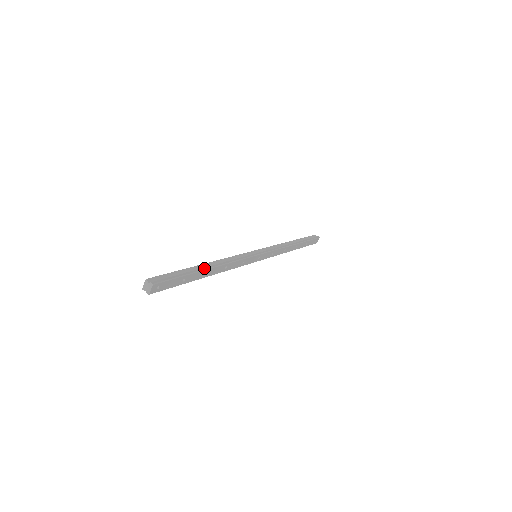
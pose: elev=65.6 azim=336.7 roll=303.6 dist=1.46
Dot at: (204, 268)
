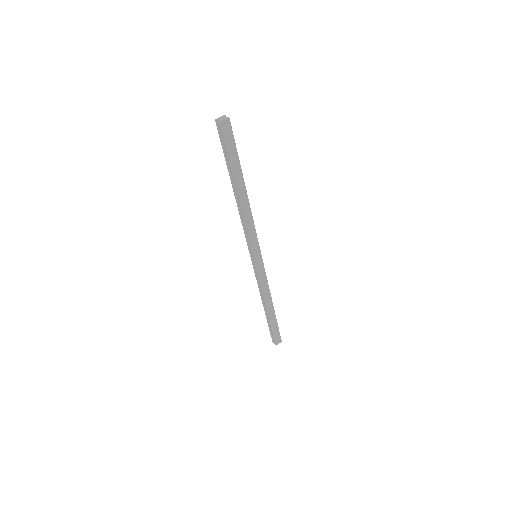
Dot at: occluded
